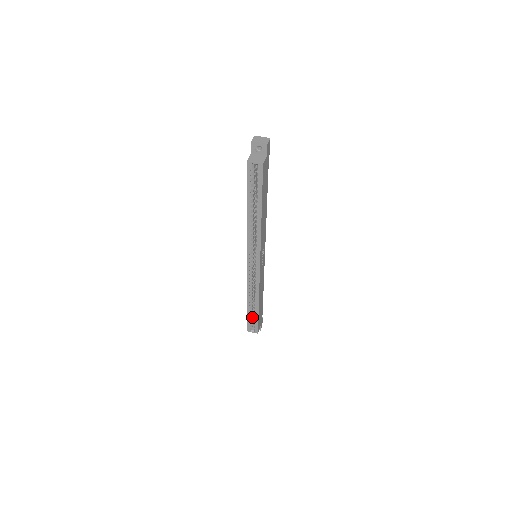
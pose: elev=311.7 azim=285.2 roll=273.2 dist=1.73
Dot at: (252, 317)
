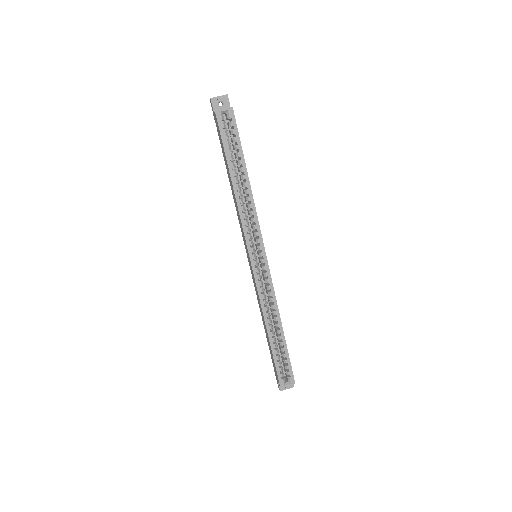
Dot at: (279, 360)
